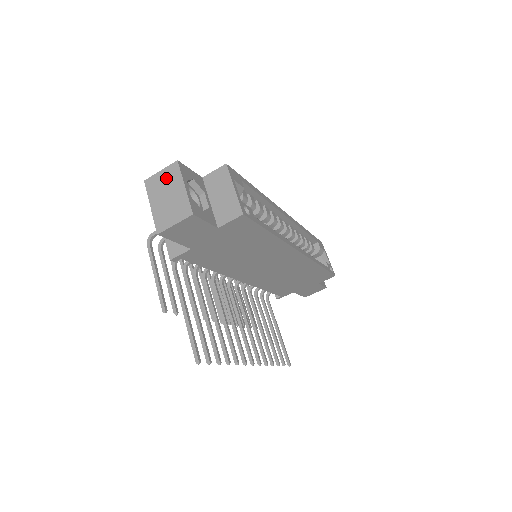
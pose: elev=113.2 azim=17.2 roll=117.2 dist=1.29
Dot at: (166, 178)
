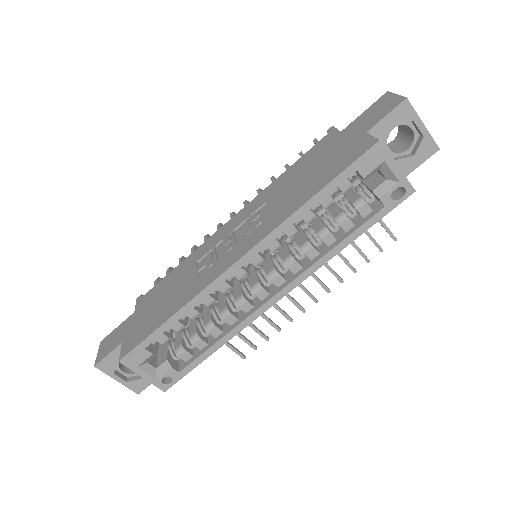
Dot at: occluded
